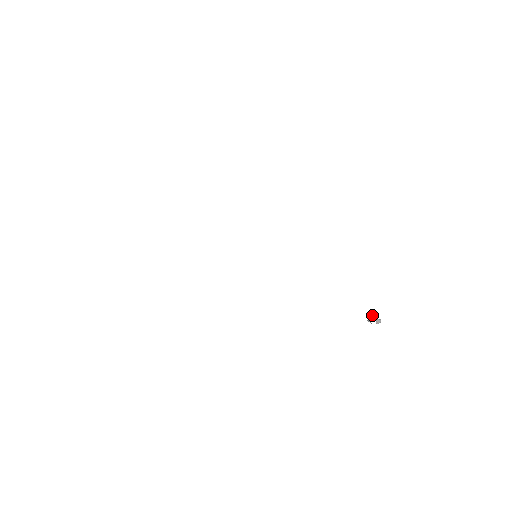
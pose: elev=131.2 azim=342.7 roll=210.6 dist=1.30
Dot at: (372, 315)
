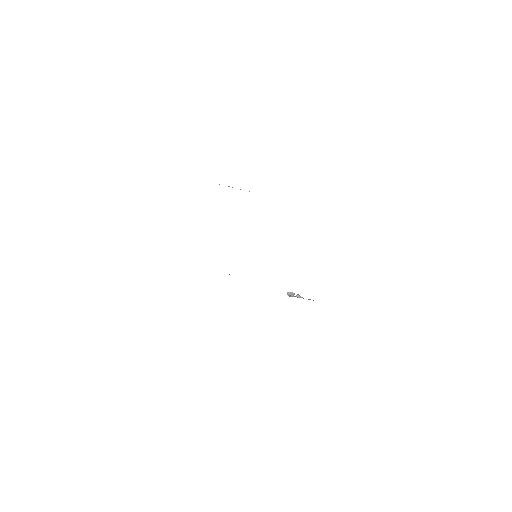
Dot at: (298, 297)
